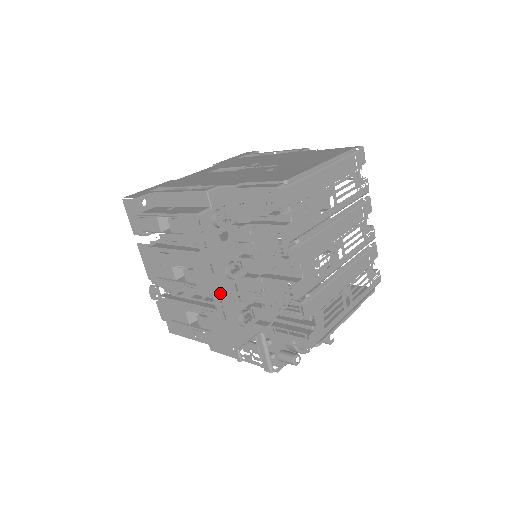
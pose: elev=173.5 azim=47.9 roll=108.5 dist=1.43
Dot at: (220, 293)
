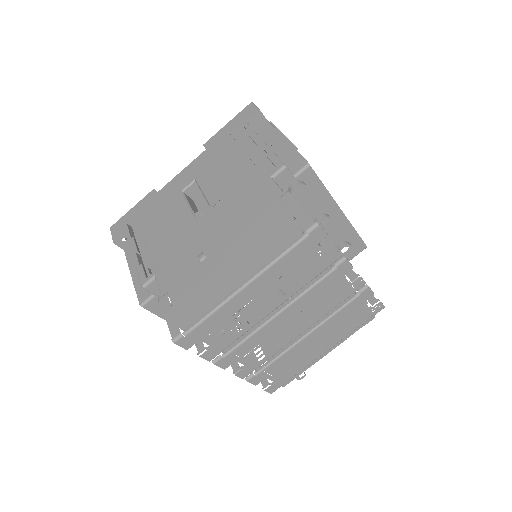
Dot at: occluded
